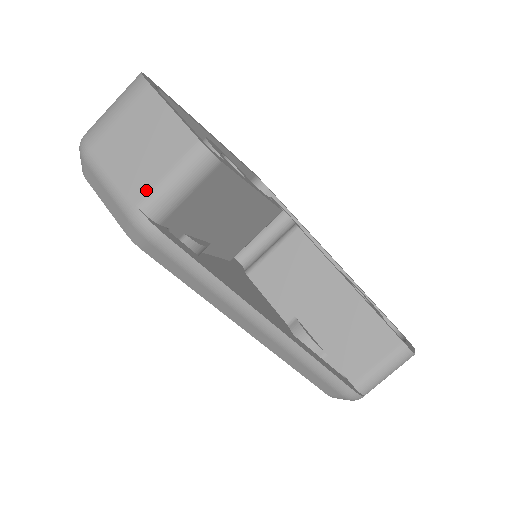
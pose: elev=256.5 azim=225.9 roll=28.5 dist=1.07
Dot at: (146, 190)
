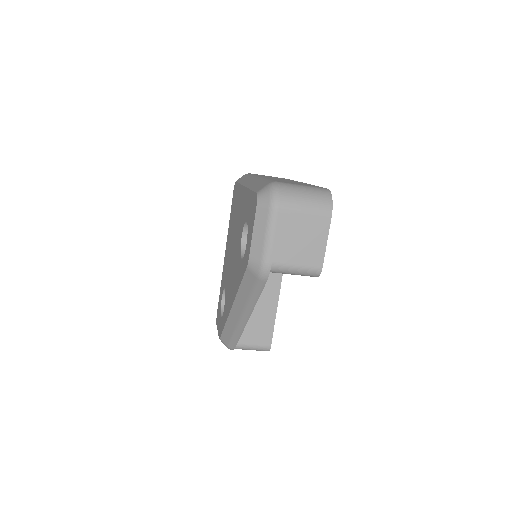
Dot at: (282, 262)
